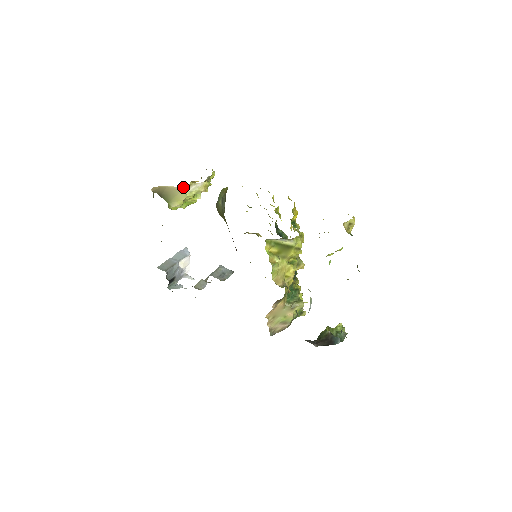
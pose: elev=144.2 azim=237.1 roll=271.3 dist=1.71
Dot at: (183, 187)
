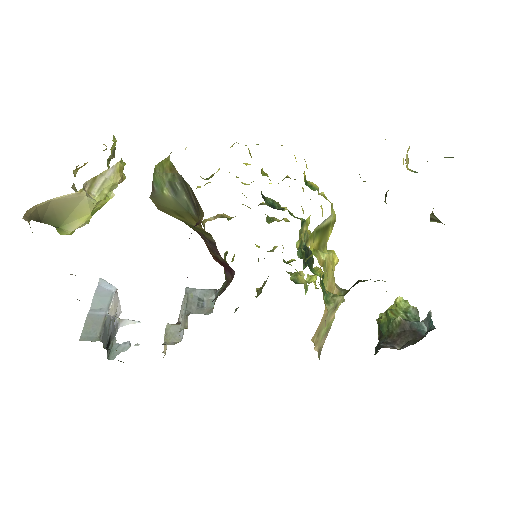
Dot at: (83, 189)
